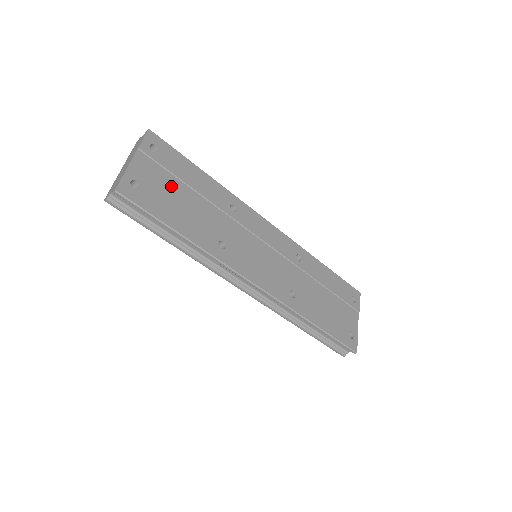
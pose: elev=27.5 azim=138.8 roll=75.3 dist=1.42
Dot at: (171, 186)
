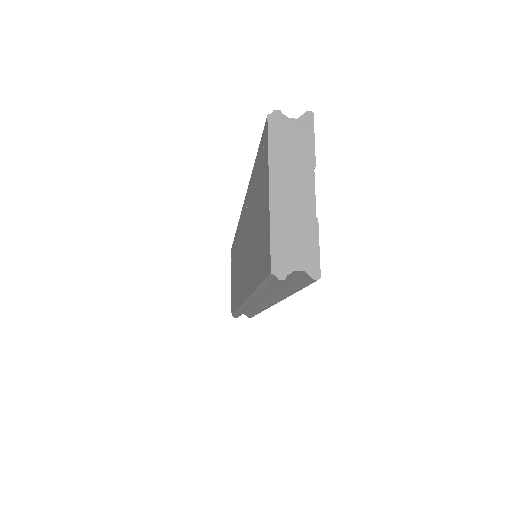
Dot at: occluded
